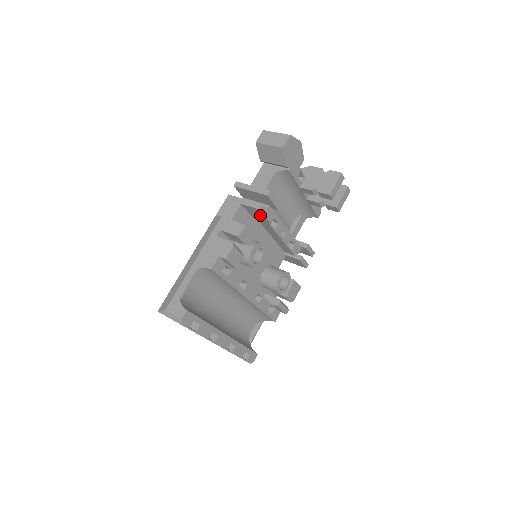
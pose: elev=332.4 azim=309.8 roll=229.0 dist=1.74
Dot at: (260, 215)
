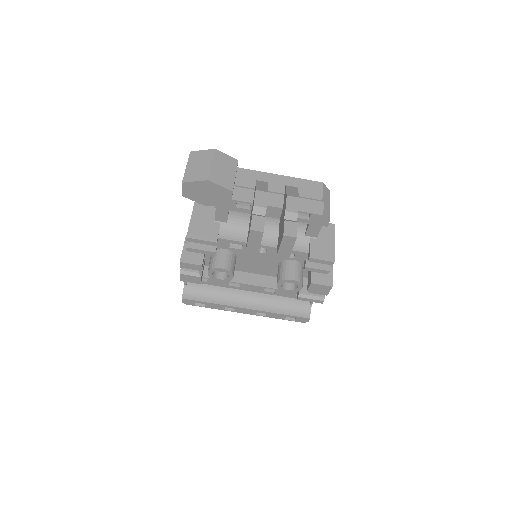
Dot at: occluded
